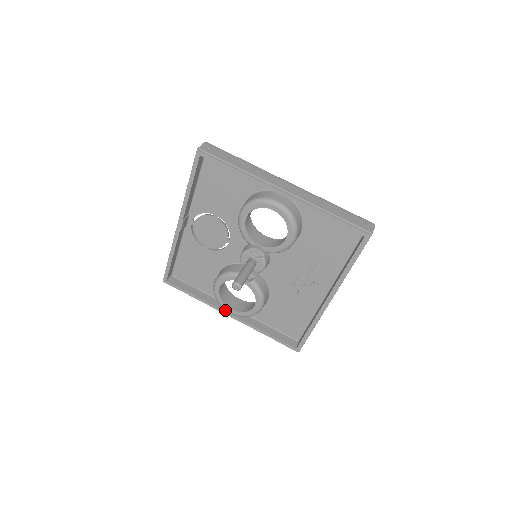
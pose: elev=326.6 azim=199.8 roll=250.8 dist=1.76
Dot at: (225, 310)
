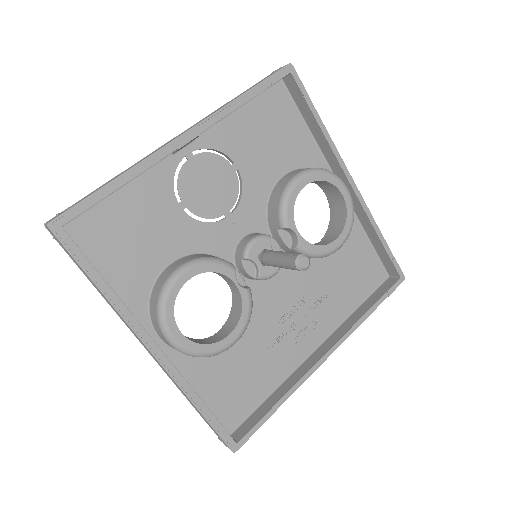
Dot at: occluded
